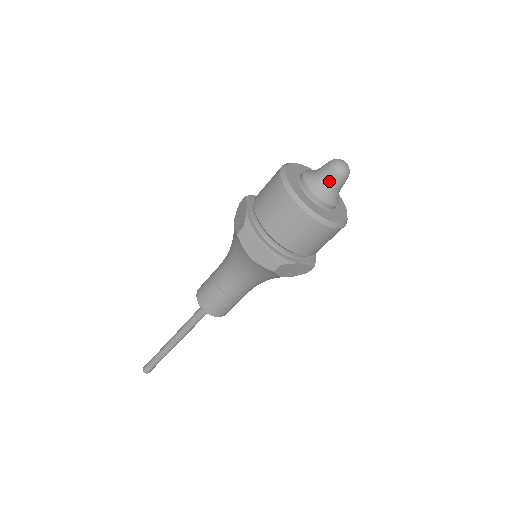
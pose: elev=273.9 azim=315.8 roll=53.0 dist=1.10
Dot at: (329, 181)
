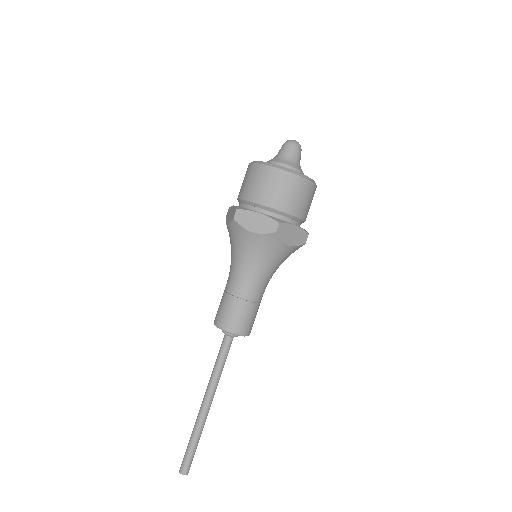
Dot at: (289, 153)
